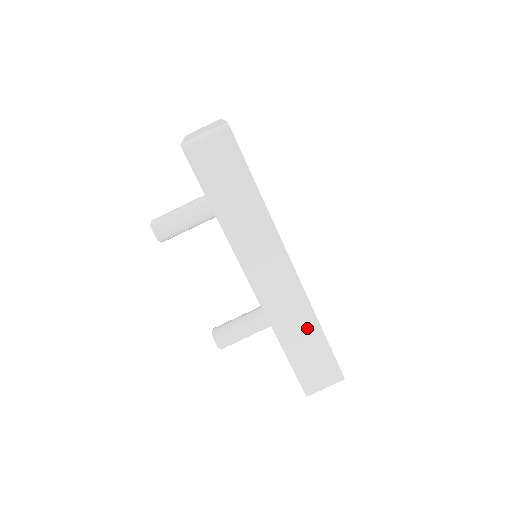
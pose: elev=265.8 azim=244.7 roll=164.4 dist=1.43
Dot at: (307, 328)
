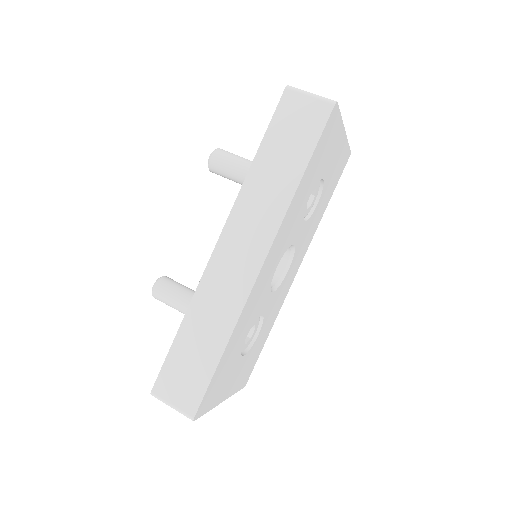
Dot at: (216, 331)
